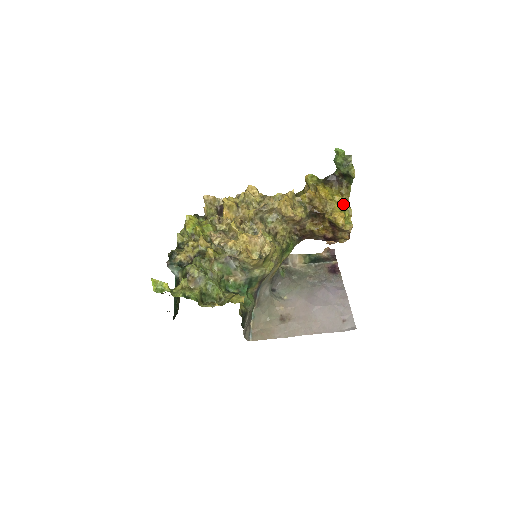
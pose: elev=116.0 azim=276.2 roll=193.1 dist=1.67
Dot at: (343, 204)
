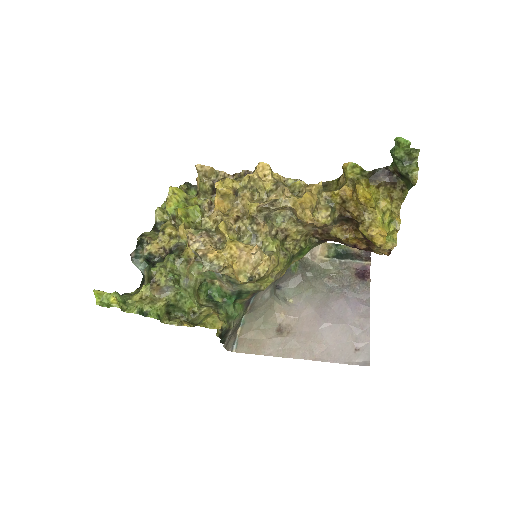
Dot at: (390, 214)
